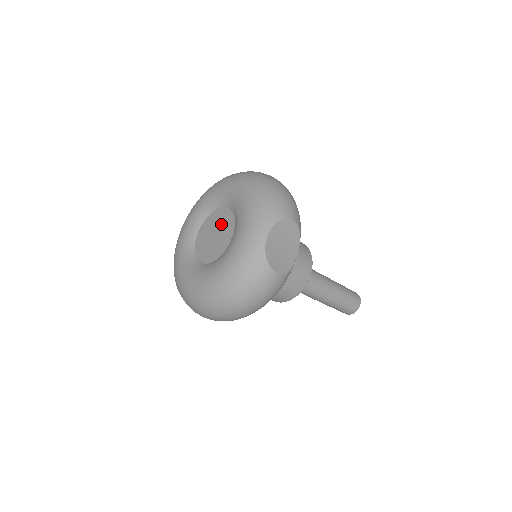
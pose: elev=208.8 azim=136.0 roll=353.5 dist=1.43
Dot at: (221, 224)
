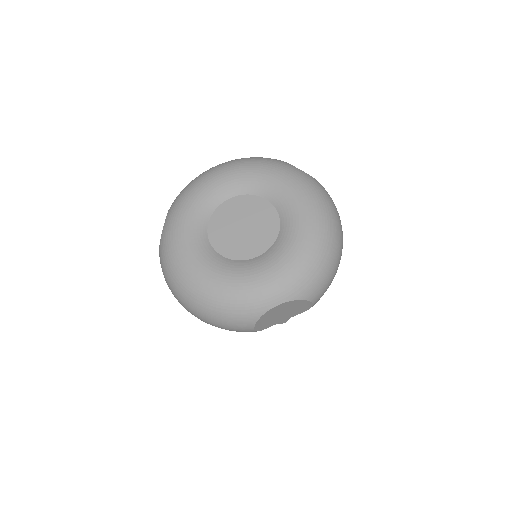
Dot at: (259, 226)
